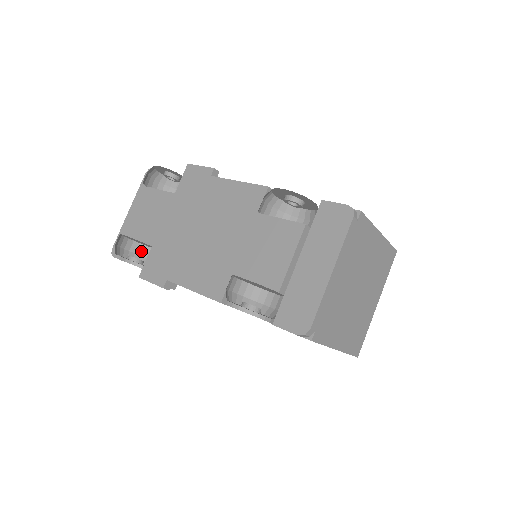
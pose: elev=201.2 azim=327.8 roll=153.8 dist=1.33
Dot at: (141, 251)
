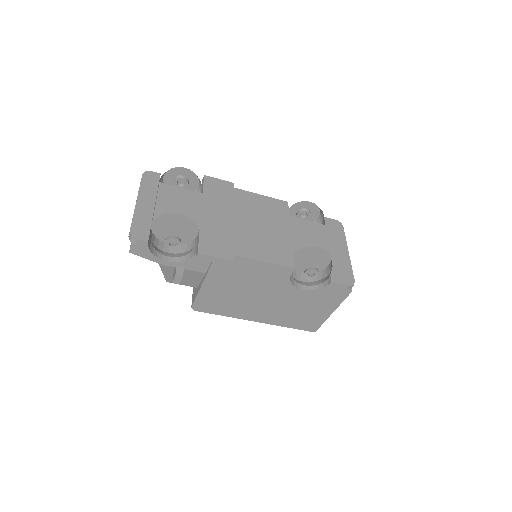
Dot at: (154, 241)
